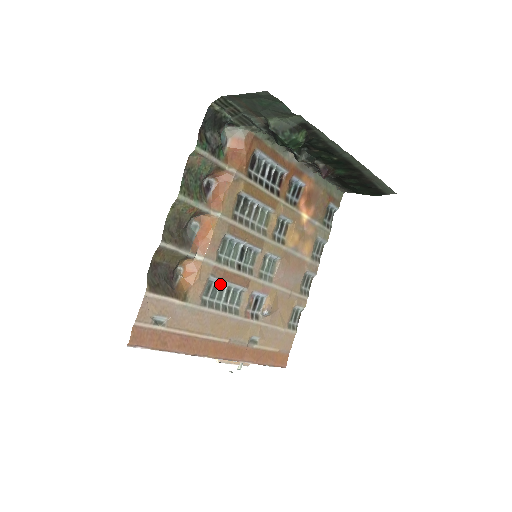
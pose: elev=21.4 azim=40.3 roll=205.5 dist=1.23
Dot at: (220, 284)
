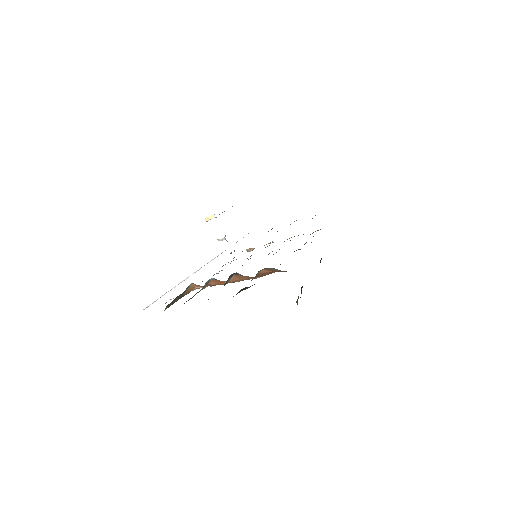
Dot at: occluded
